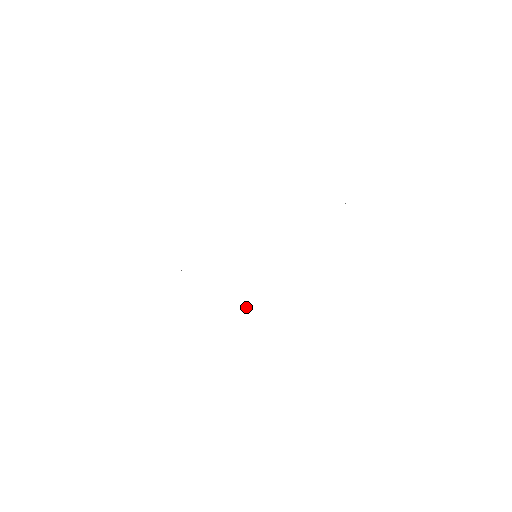
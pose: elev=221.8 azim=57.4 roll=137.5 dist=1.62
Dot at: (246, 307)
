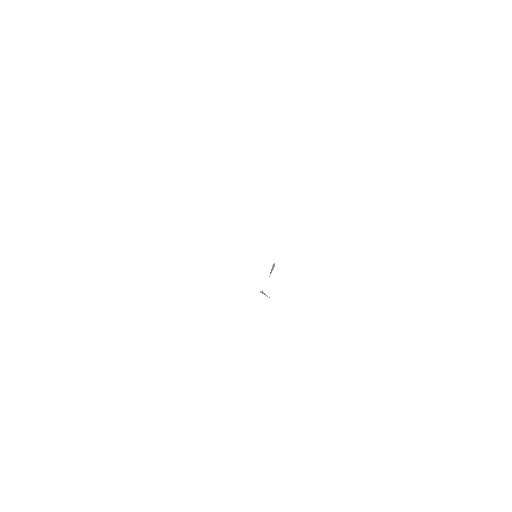
Dot at: (273, 264)
